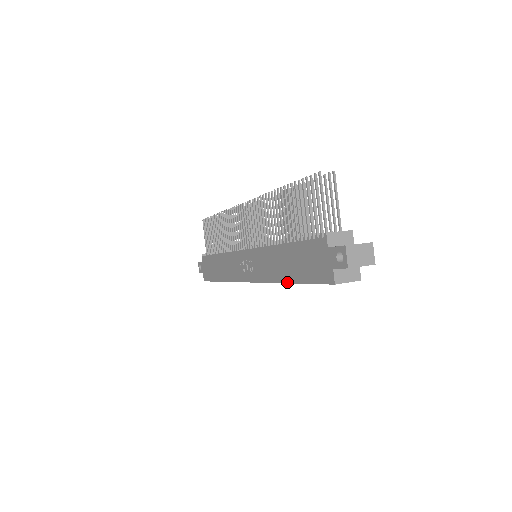
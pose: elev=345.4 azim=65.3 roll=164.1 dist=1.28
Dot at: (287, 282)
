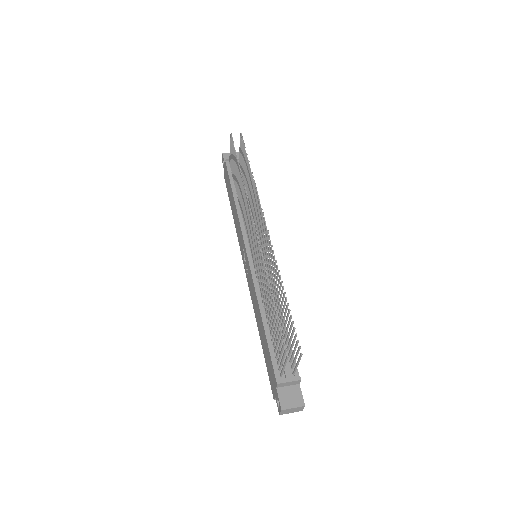
Dot at: (259, 335)
